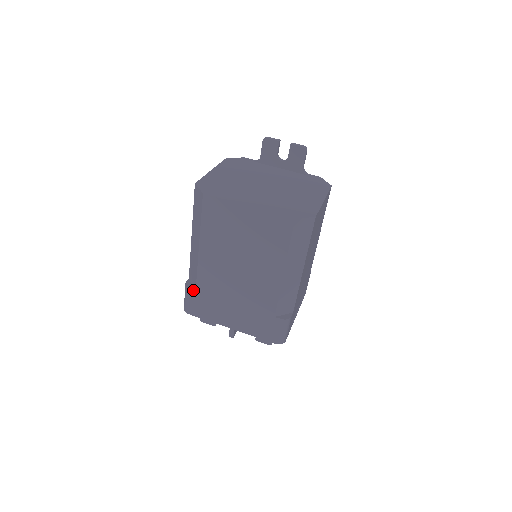
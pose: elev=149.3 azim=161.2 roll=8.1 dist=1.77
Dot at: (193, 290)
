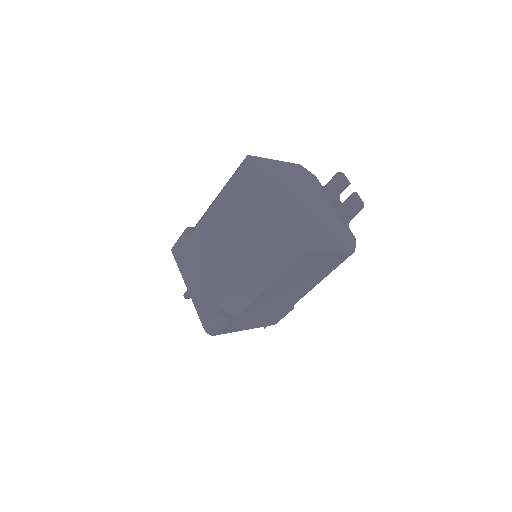
Dot at: (187, 236)
